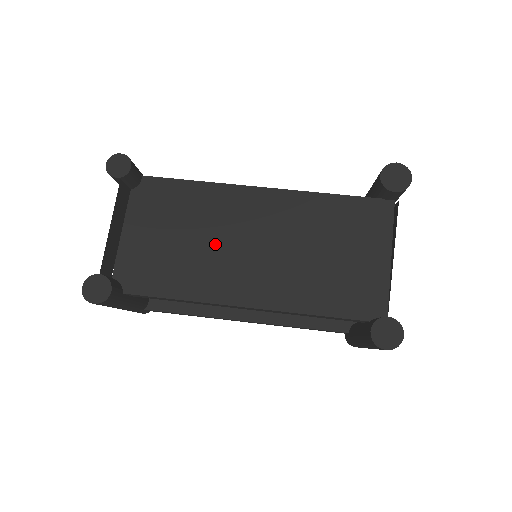
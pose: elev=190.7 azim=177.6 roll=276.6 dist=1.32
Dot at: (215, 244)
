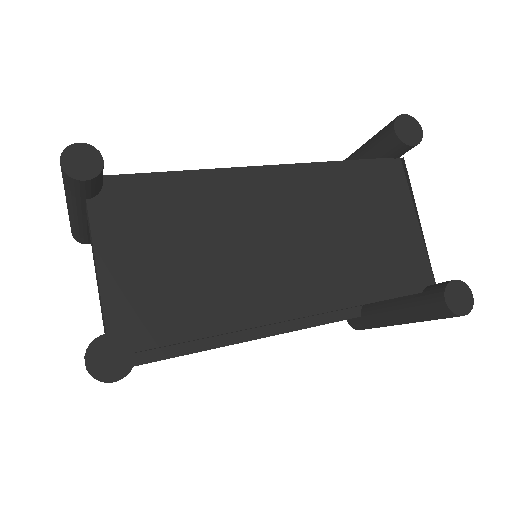
Dot at: (235, 249)
